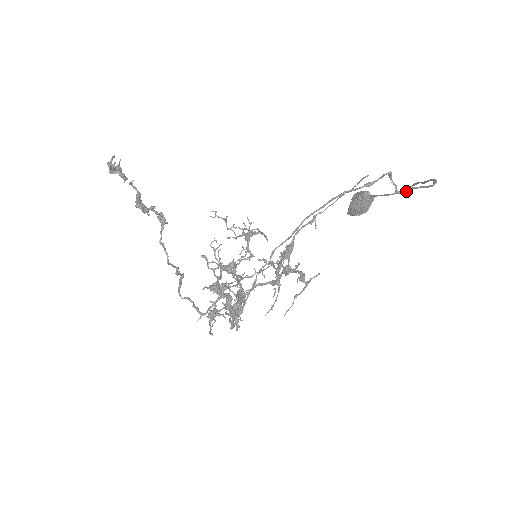
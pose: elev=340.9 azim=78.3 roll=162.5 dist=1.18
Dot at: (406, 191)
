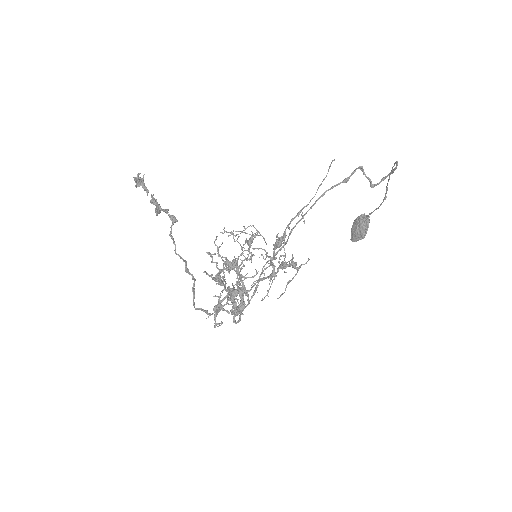
Dot at: (379, 182)
